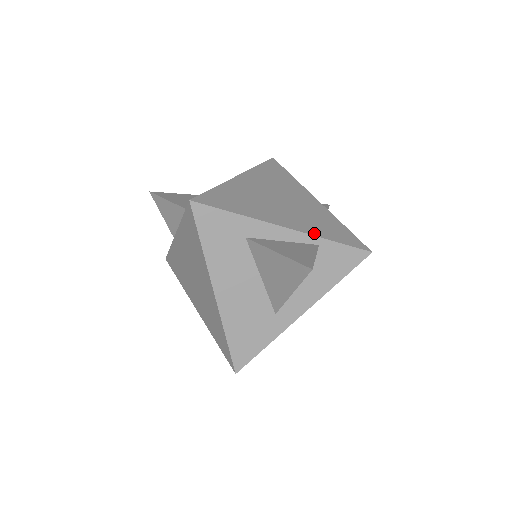
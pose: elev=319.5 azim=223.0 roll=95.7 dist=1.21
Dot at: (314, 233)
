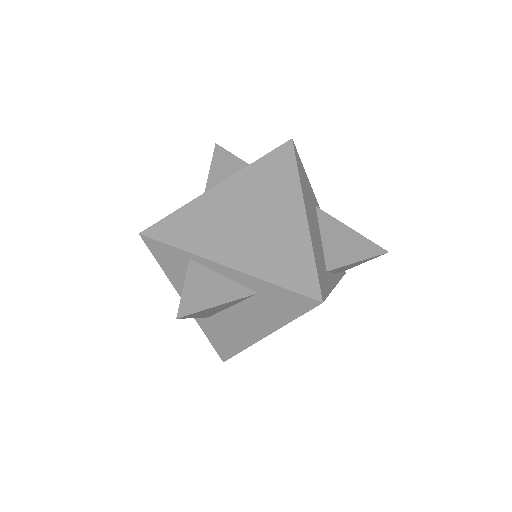
Dot at: occluded
